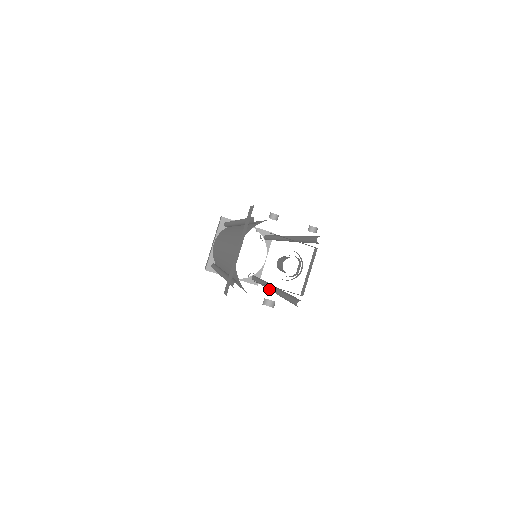
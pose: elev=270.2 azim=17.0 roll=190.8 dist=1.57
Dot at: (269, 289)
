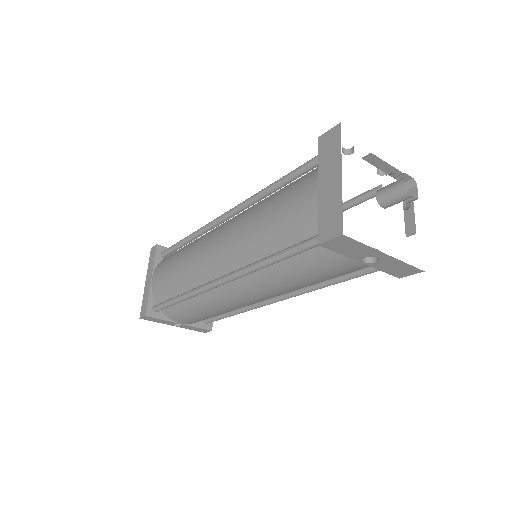
Dot at: (274, 300)
